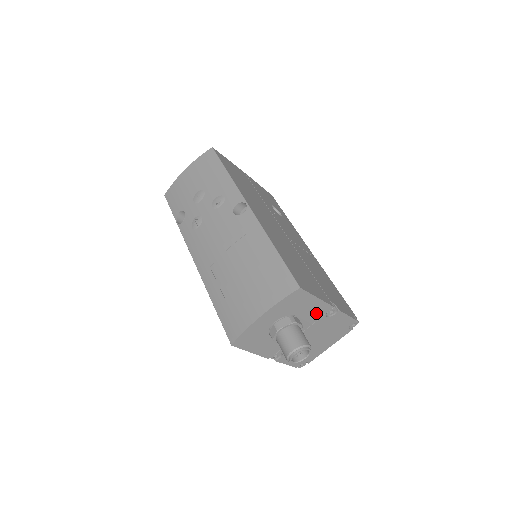
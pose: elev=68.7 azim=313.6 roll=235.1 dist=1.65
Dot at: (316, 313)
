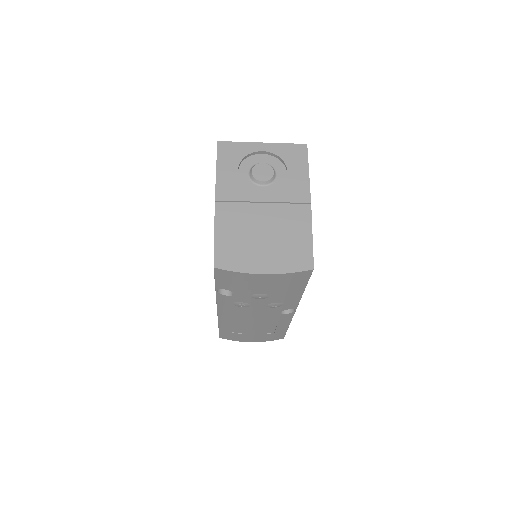
Dot at: occluded
